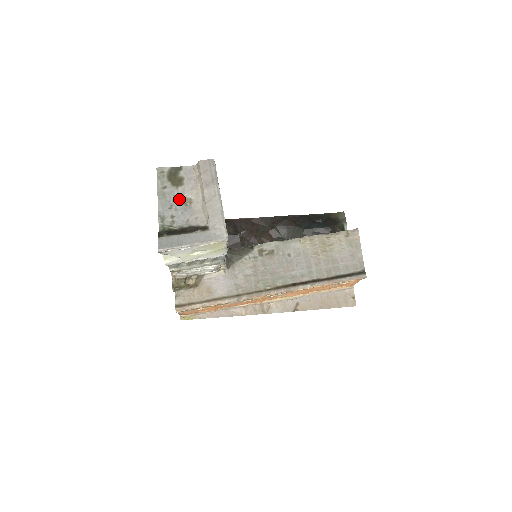
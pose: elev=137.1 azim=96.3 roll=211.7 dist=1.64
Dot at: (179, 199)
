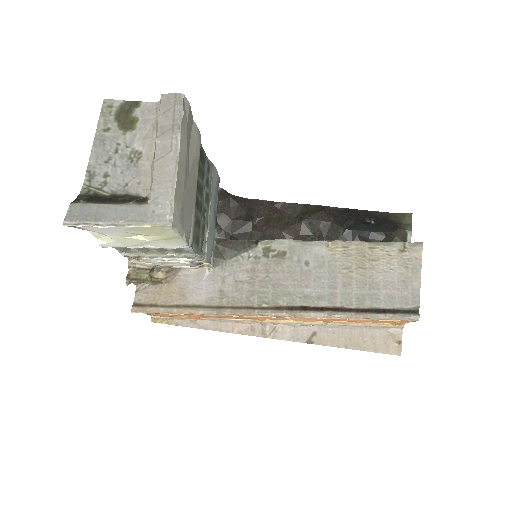
Dot at: (123, 150)
